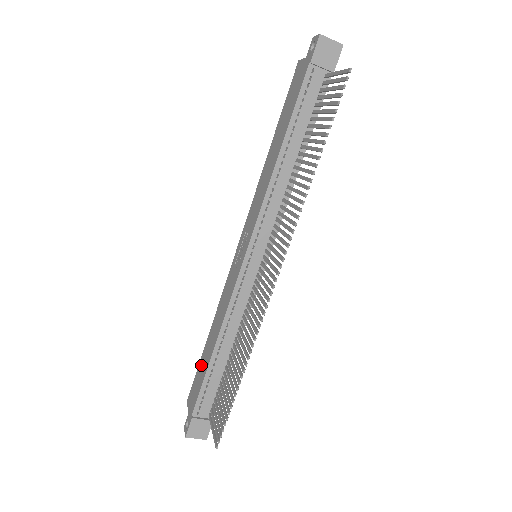
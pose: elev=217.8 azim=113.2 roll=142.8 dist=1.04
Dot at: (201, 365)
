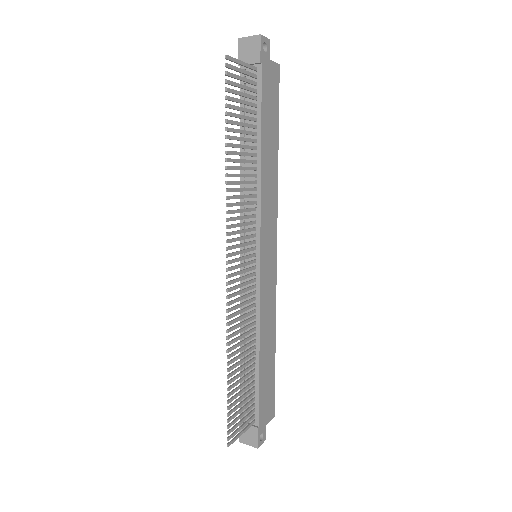
Dot at: occluded
